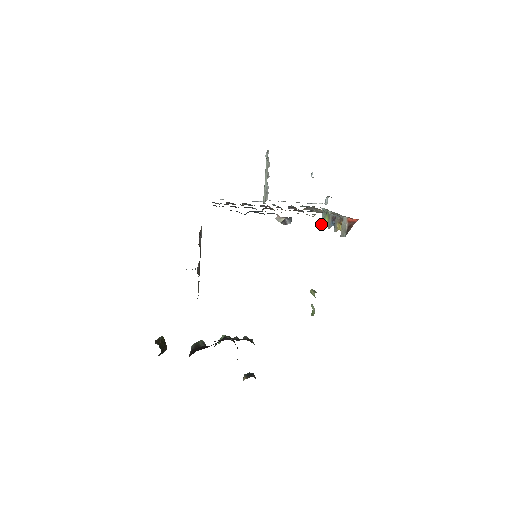
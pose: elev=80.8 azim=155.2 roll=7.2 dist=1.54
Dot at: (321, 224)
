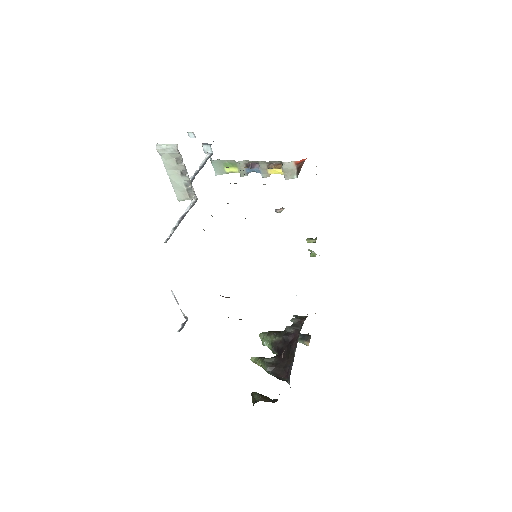
Dot at: (216, 175)
